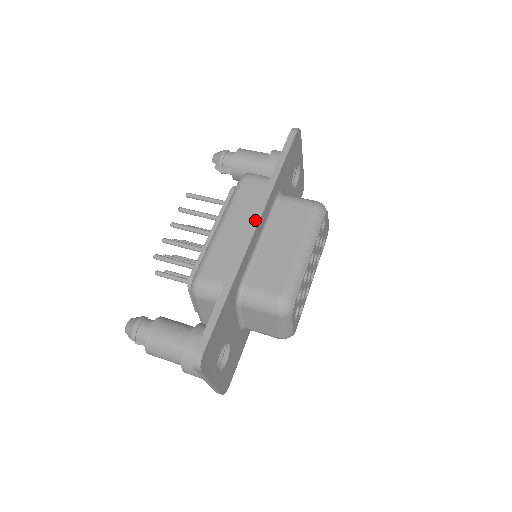
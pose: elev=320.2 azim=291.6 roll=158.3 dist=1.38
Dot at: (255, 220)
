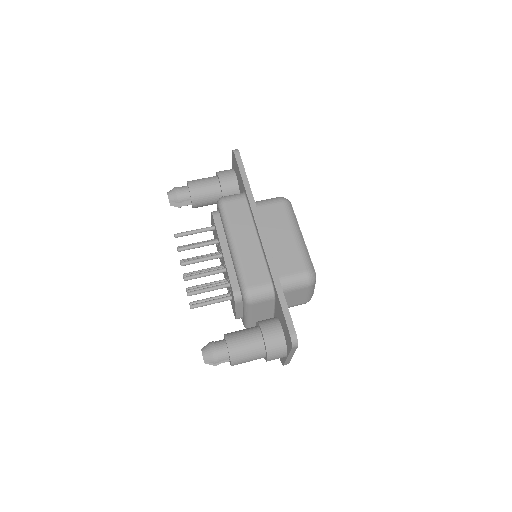
Dot at: (260, 229)
